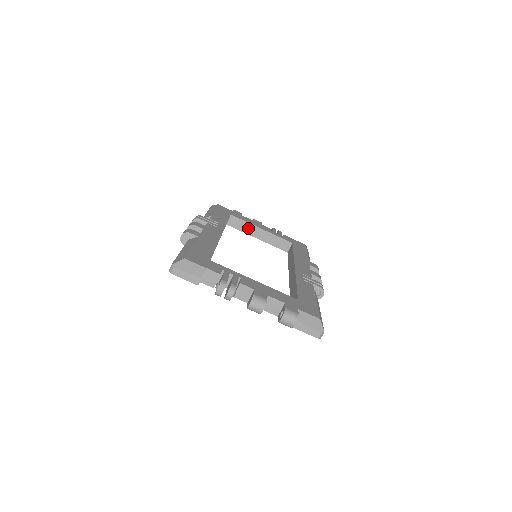
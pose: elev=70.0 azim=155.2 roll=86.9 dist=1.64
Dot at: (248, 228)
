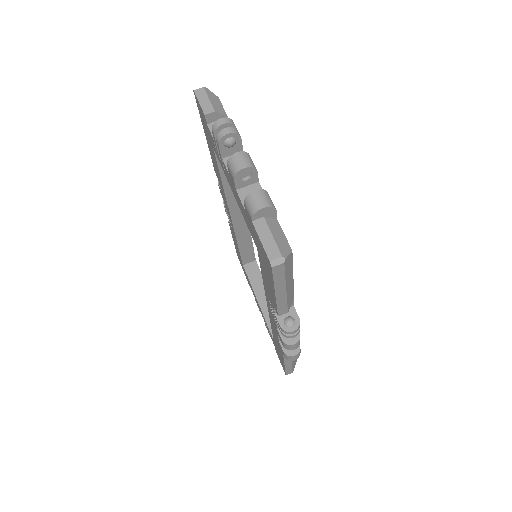
Dot at: (259, 284)
